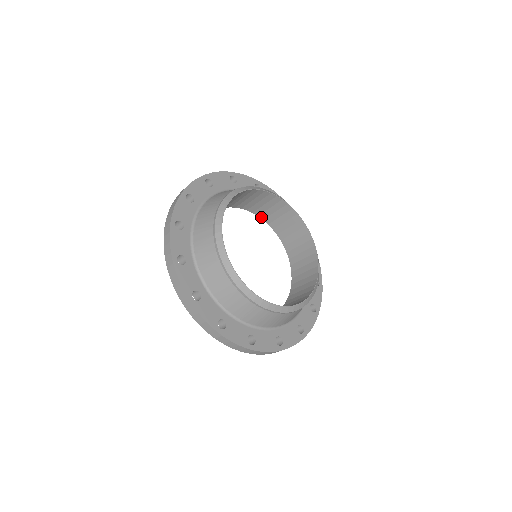
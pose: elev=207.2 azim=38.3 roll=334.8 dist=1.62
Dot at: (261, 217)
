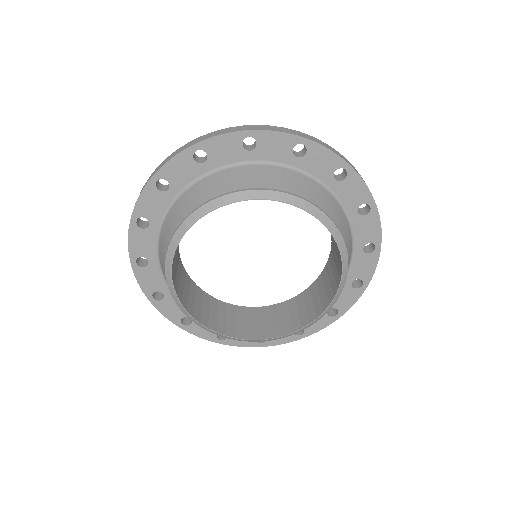
Dot at: occluded
